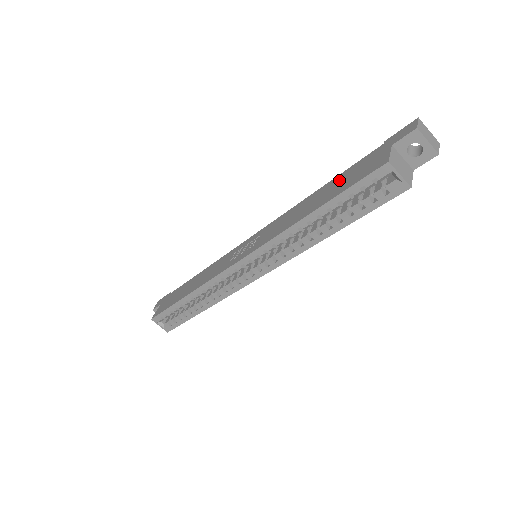
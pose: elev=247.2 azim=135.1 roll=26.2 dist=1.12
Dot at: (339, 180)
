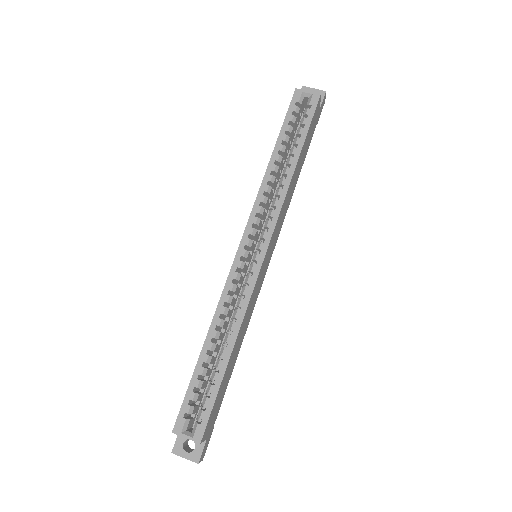
Dot at: occluded
